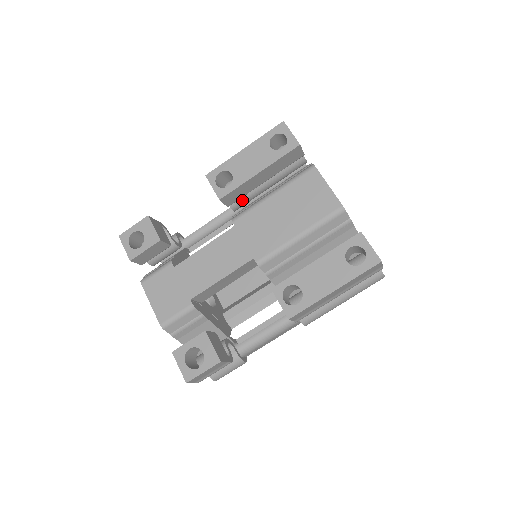
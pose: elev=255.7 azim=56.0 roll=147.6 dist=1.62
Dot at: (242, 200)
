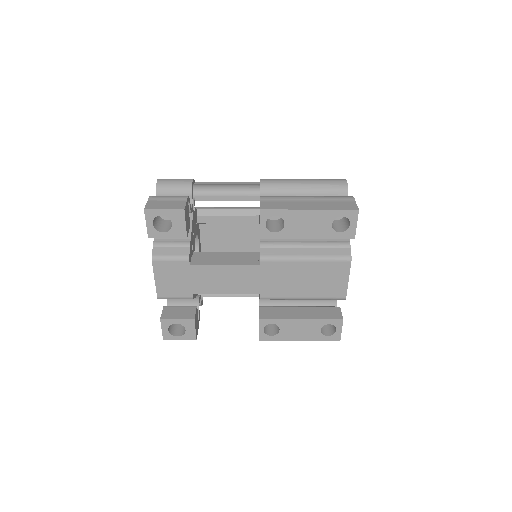
Dot at: occluded
